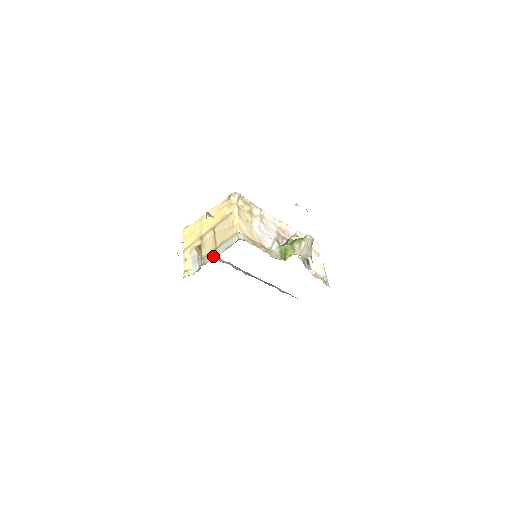
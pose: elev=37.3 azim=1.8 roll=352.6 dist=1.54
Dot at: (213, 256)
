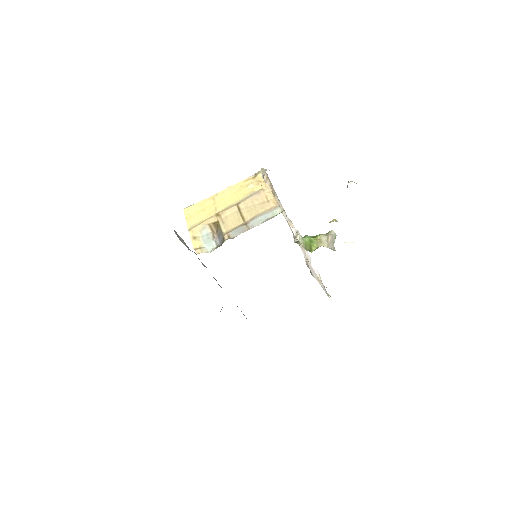
Dot at: (245, 229)
